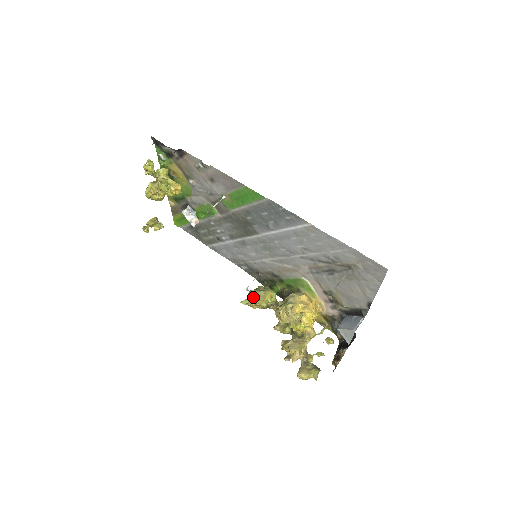
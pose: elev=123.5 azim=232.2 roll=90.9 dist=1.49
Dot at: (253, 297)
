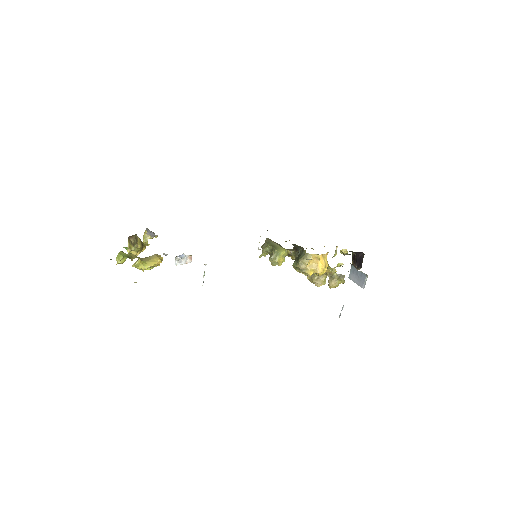
Dot at: (267, 253)
